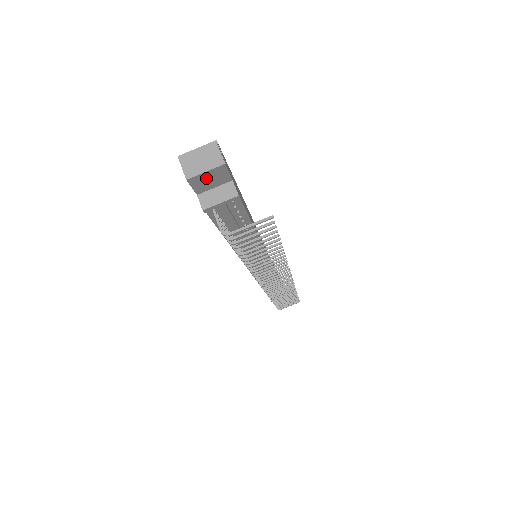
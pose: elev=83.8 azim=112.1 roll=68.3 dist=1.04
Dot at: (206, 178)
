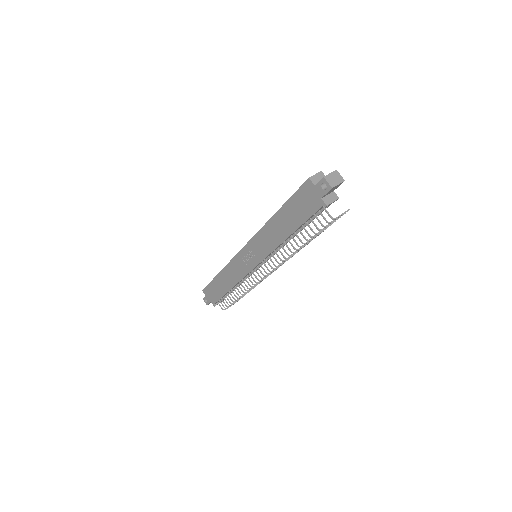
Dot at: (334, 188)
